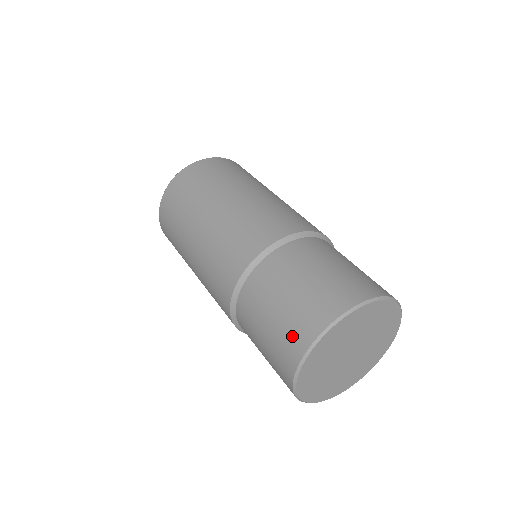
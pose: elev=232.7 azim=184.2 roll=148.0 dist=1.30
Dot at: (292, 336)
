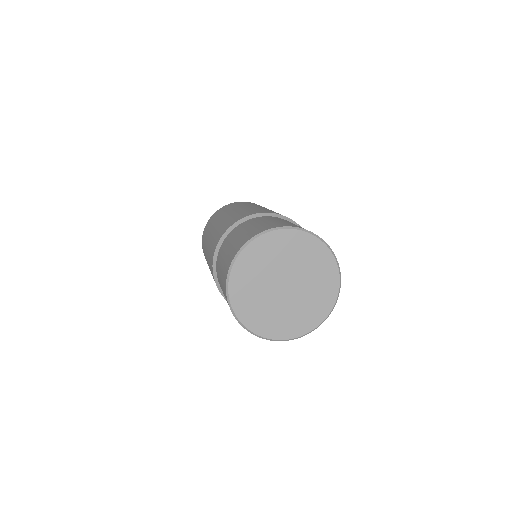
Dot at: (281, 224)
